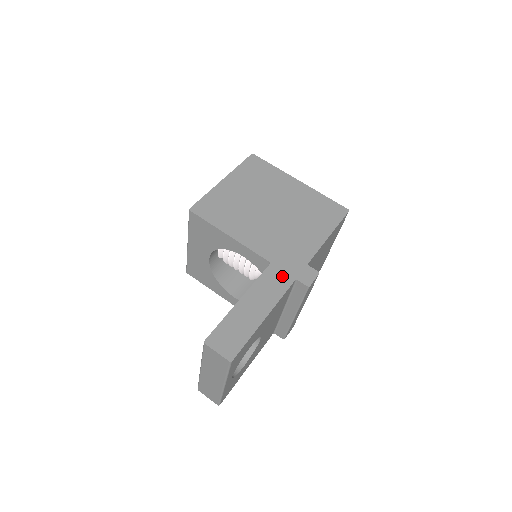
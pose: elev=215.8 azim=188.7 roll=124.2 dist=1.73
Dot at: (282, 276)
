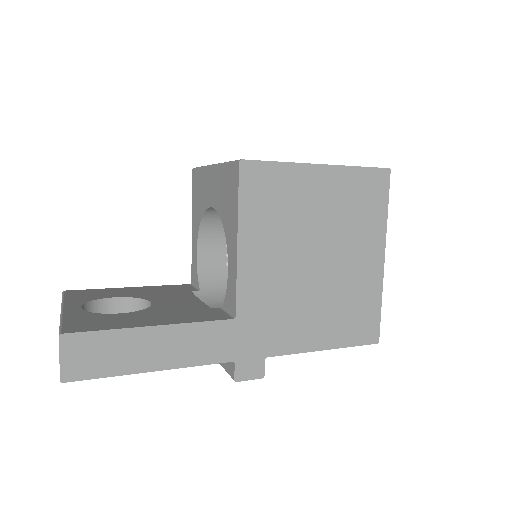
Dot at: (227, 344)
